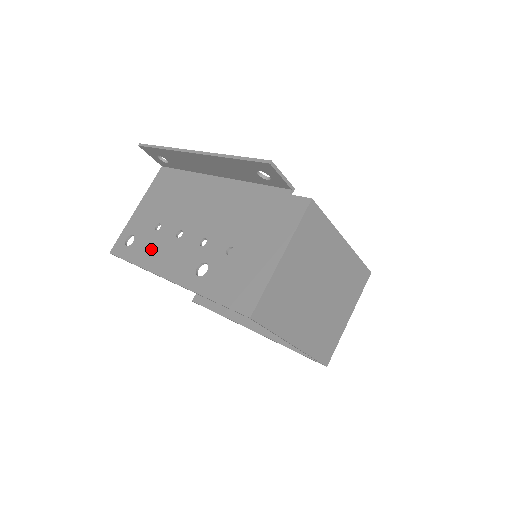
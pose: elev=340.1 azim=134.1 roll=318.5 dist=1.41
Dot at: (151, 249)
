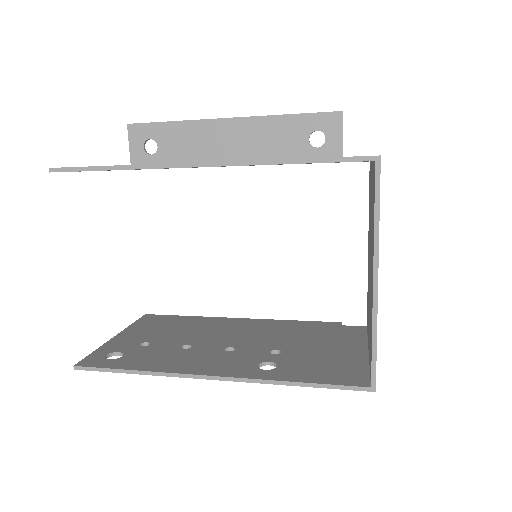
Dot at: occluded
